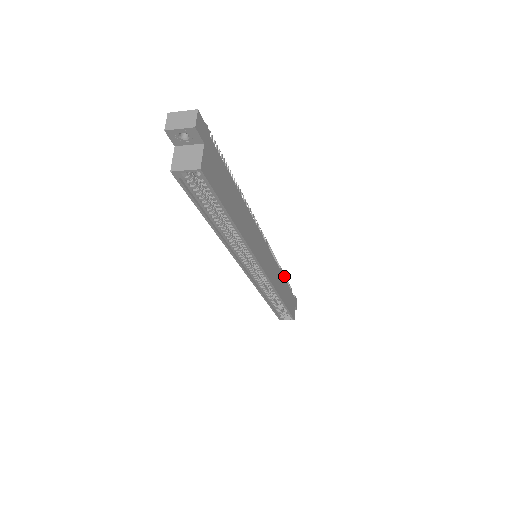
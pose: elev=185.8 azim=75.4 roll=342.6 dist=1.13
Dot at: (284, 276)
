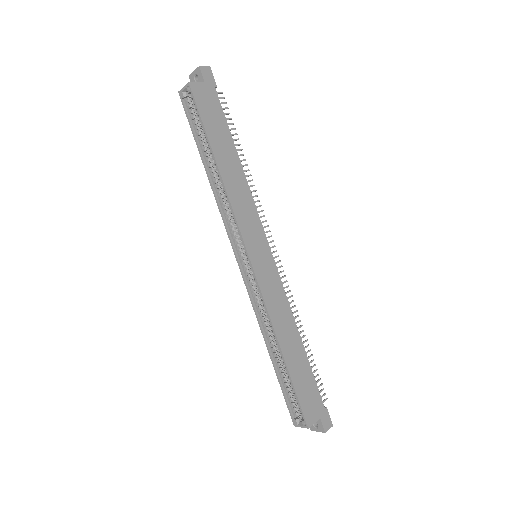
Dot at: (311, 354)
